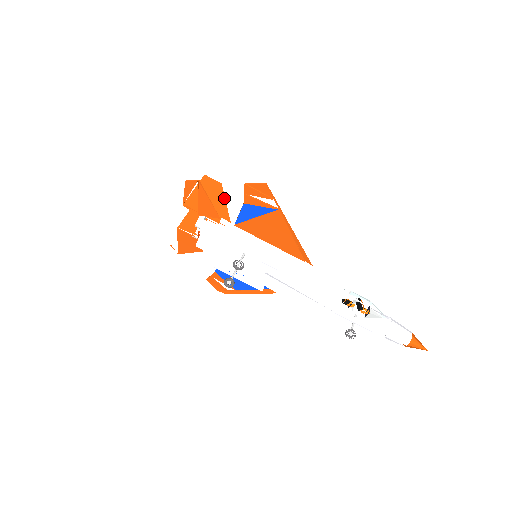
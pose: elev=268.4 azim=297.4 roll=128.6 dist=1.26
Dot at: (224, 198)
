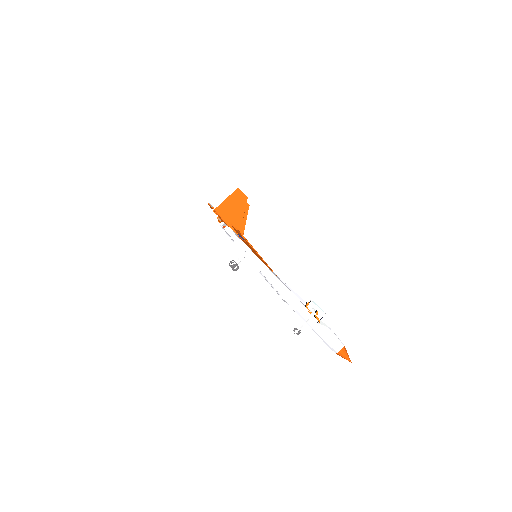
Dot at: (244, 210)
